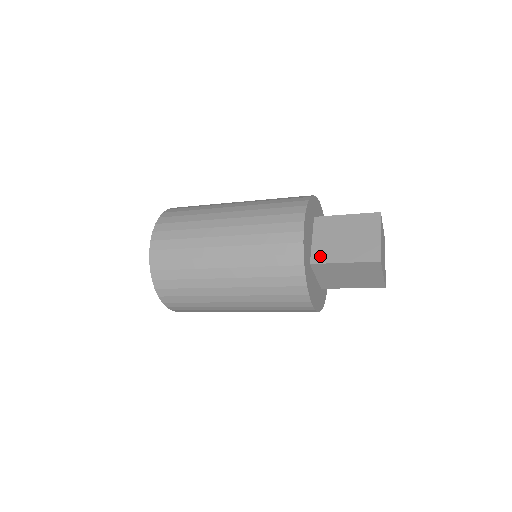
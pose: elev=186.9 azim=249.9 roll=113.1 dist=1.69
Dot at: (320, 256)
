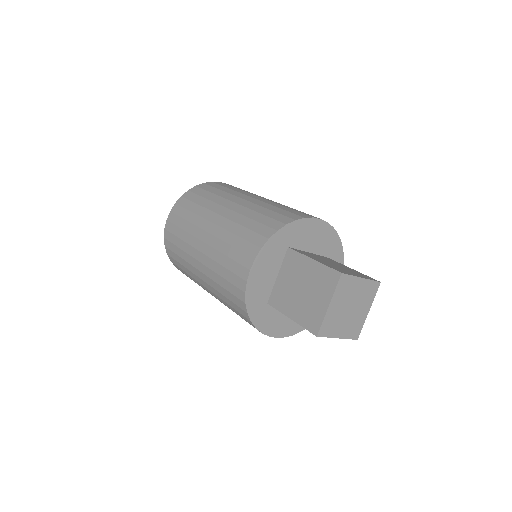
Dot at: (276, 299)
